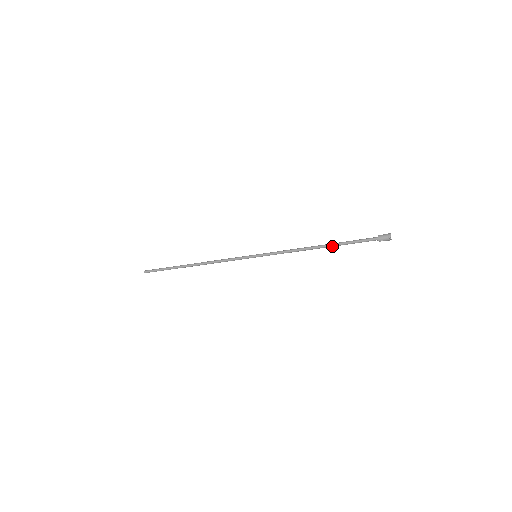
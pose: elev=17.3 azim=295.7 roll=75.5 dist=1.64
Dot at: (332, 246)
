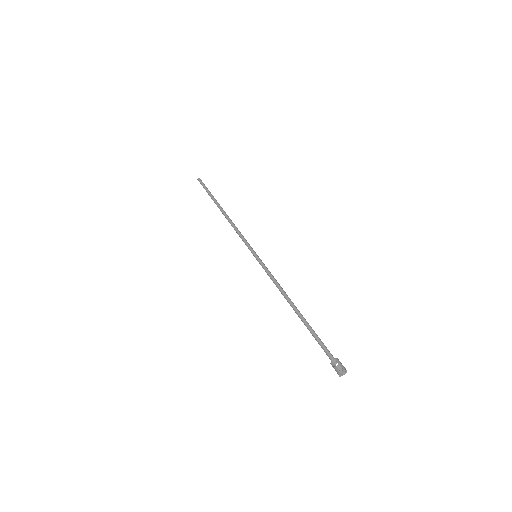
Dot at: (302, 320)
